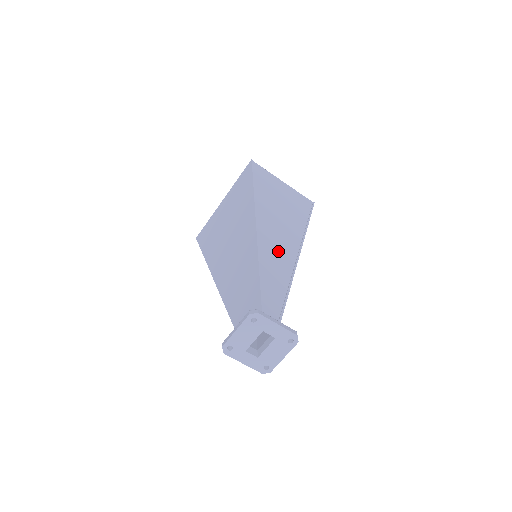
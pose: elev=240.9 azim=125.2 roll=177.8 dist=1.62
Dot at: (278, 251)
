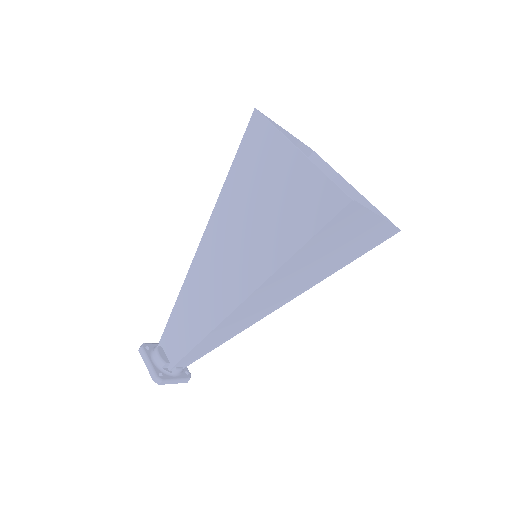
Dot at: (247, 316)
